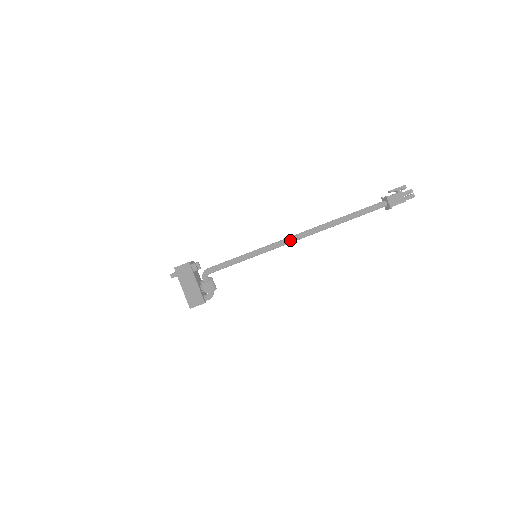
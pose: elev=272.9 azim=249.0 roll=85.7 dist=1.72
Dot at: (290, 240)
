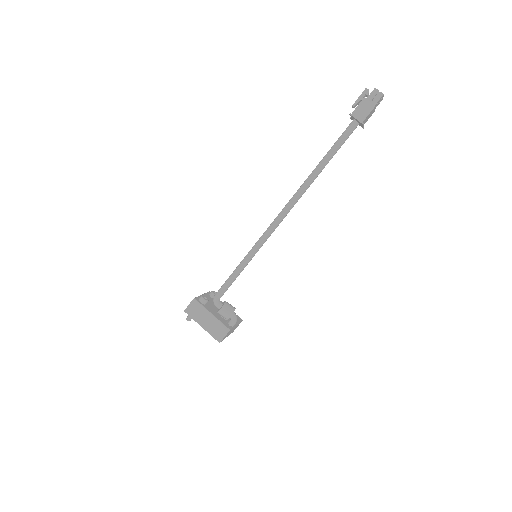
Dot at: (277, 221)
